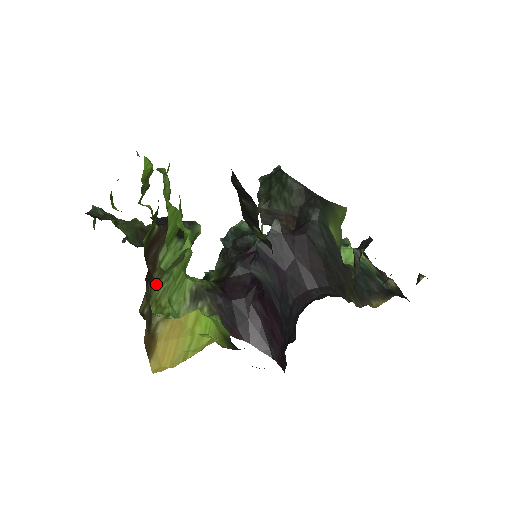
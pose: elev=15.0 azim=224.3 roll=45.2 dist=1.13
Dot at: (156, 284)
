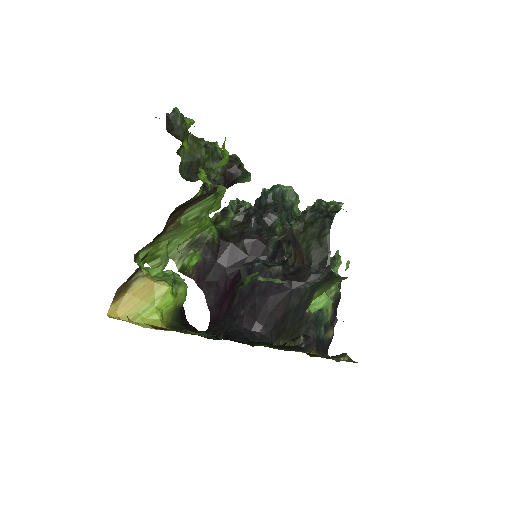
Dot at: occluded
